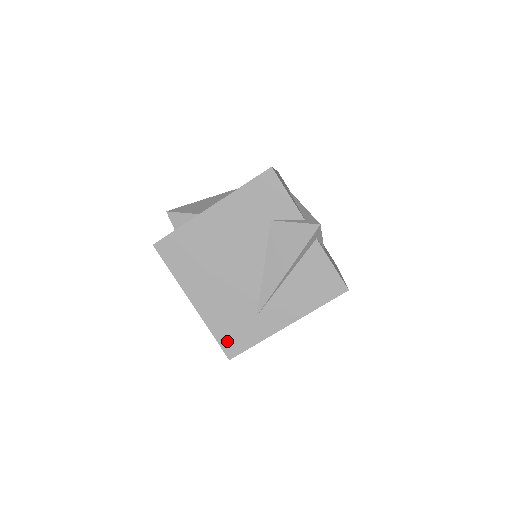
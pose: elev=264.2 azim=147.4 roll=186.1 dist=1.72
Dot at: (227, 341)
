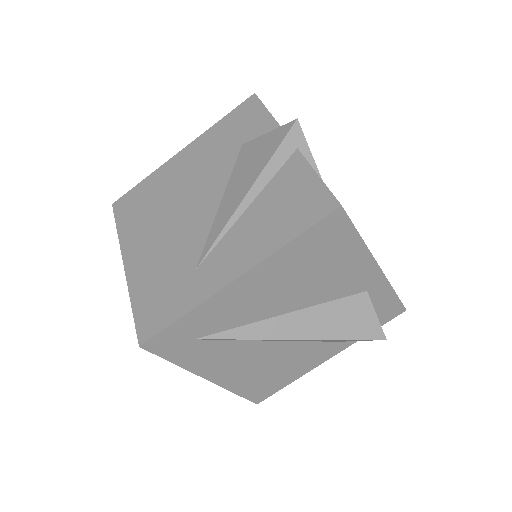
Dot at: (146, 314)
